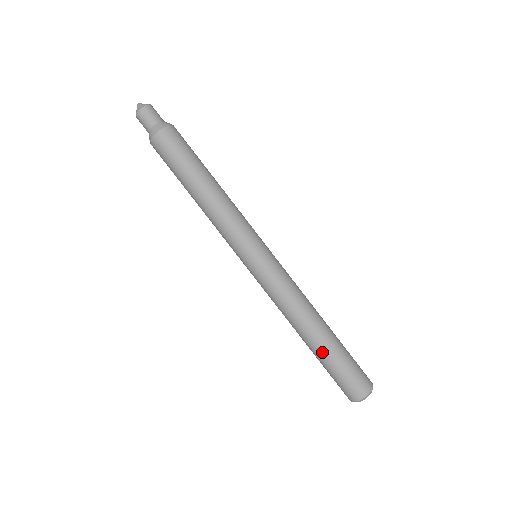
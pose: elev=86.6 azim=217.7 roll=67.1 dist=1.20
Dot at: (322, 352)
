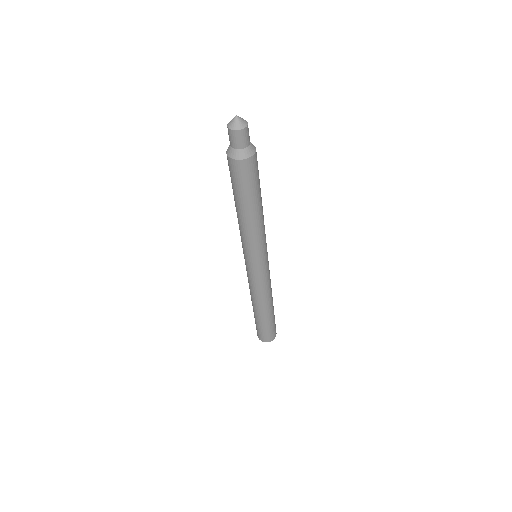
Dot at: (267, 318)
